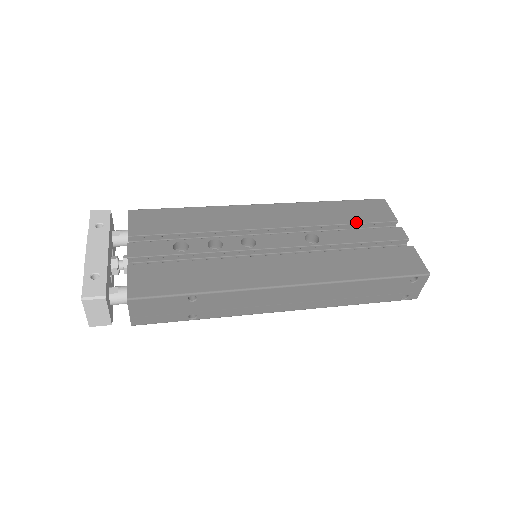
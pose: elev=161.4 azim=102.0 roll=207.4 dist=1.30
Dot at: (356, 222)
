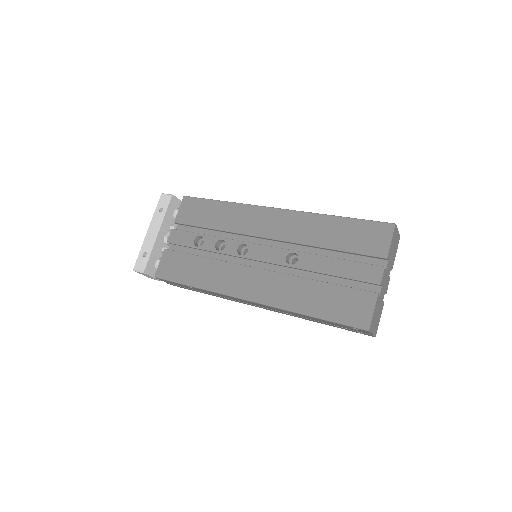
Dot at: (343, 249)
